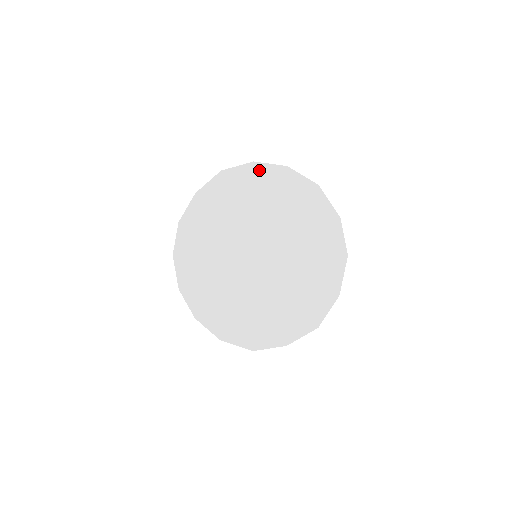
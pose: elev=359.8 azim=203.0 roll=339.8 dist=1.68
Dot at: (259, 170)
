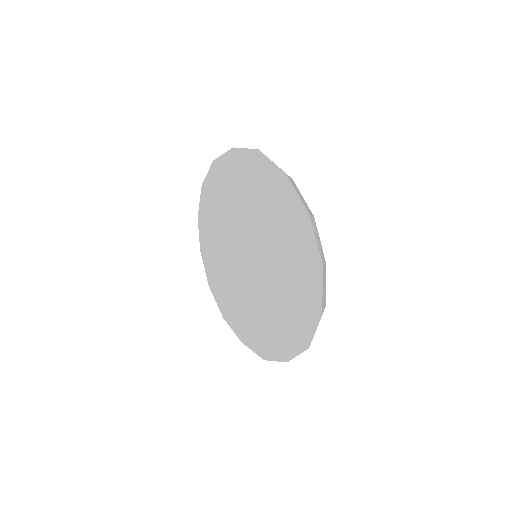
Dot at: (286, 188)
